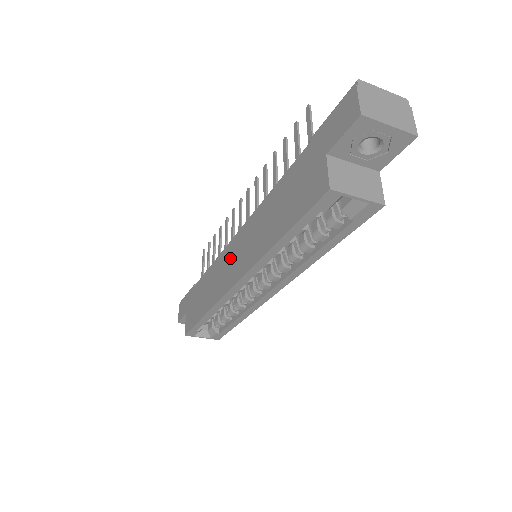
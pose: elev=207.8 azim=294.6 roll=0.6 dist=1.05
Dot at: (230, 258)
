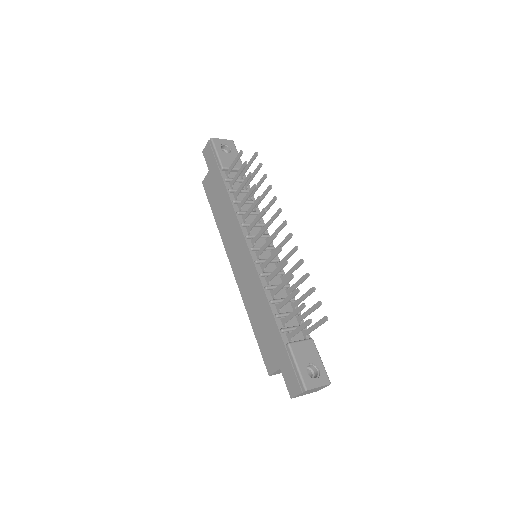
Dot at: (240, 250)
